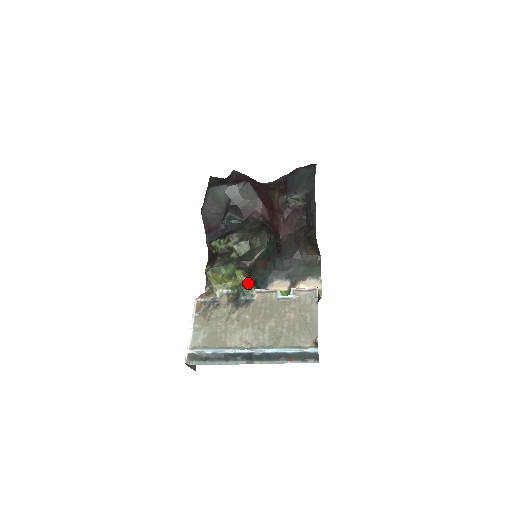
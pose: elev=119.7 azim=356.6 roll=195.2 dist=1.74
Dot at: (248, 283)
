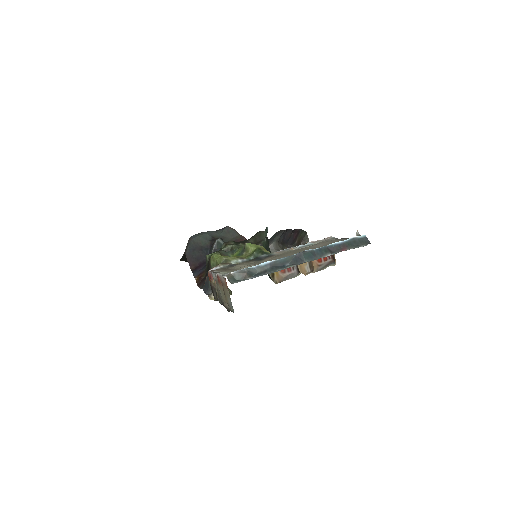
Dot at: (262, 248)
